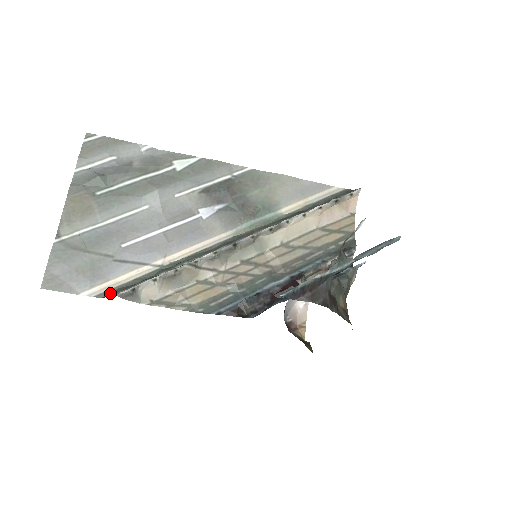
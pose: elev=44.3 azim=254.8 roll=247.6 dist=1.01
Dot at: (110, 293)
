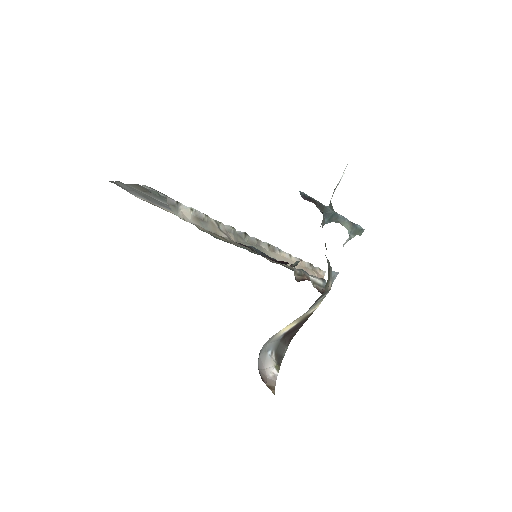
Dot at: (155, 205)
